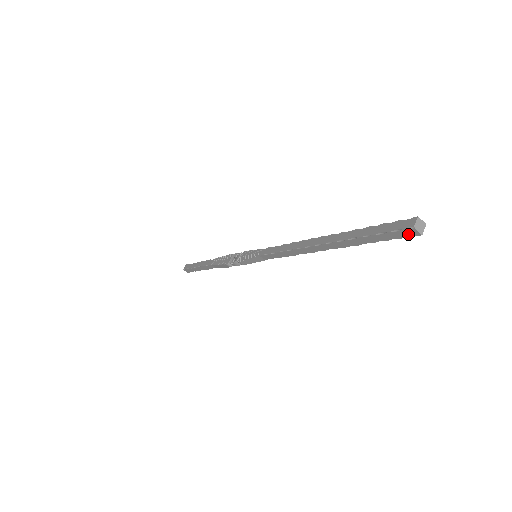
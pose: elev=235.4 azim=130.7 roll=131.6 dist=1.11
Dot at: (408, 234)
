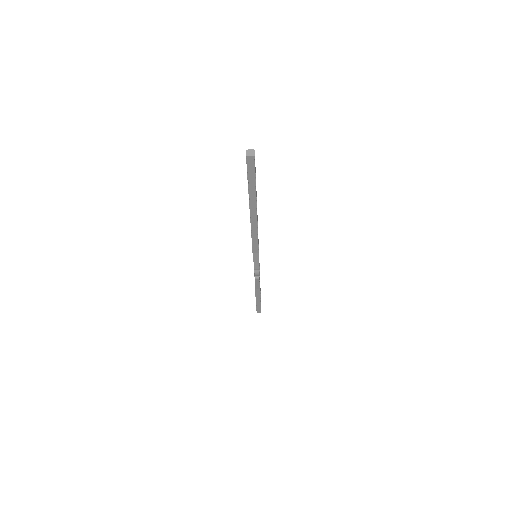
Dot at: (252, 162)
